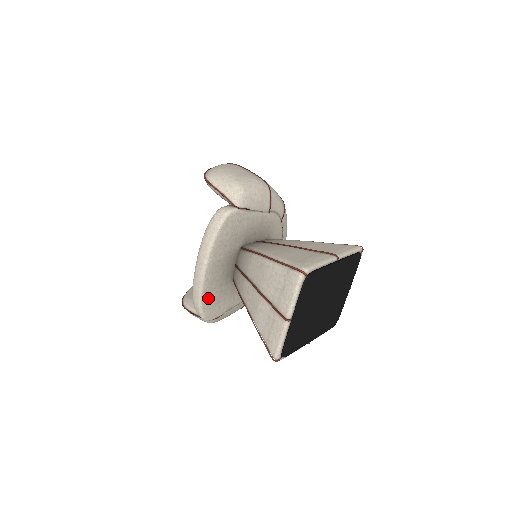
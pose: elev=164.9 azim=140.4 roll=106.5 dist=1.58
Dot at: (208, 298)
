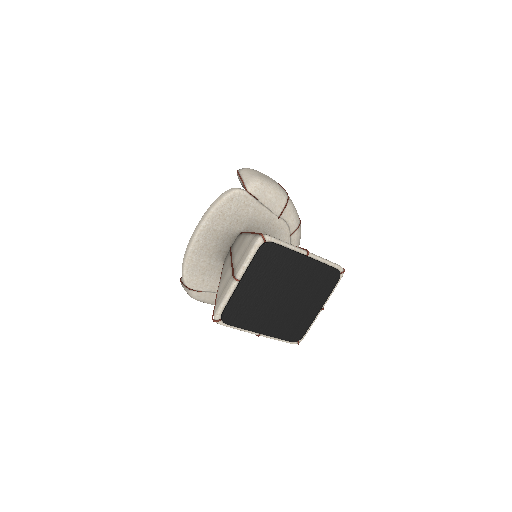
Dot at: (194, 261)
